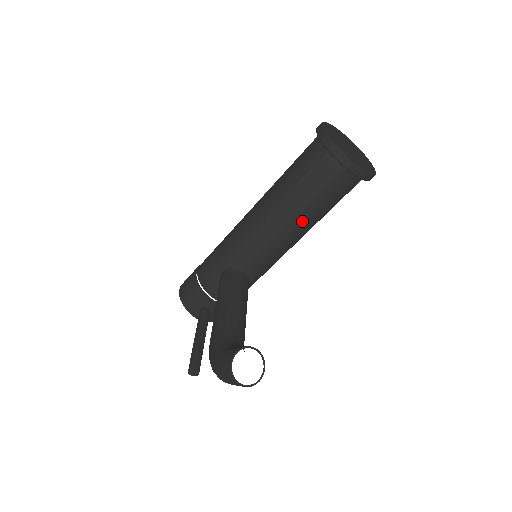
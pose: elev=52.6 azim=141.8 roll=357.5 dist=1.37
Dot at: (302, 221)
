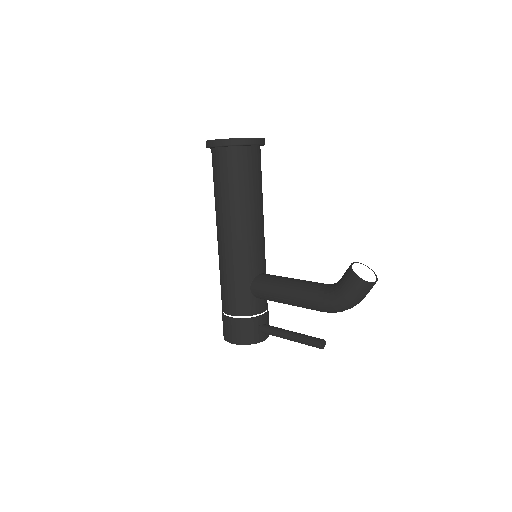
Dot at: (260, 203)
